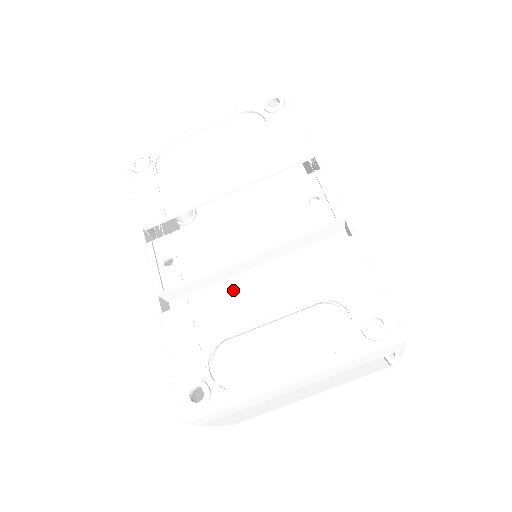
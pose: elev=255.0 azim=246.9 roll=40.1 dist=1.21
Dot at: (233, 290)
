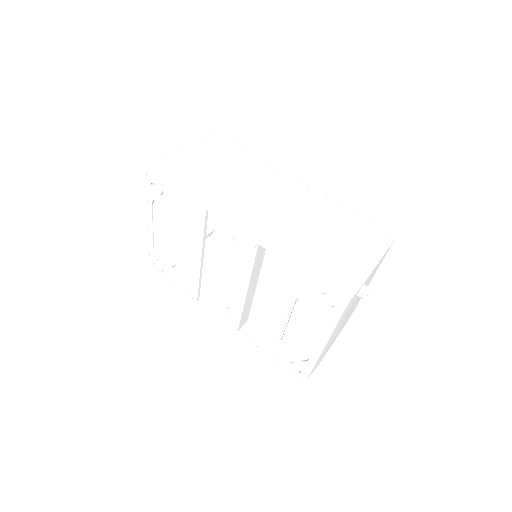
Dot at: (258, 314)
